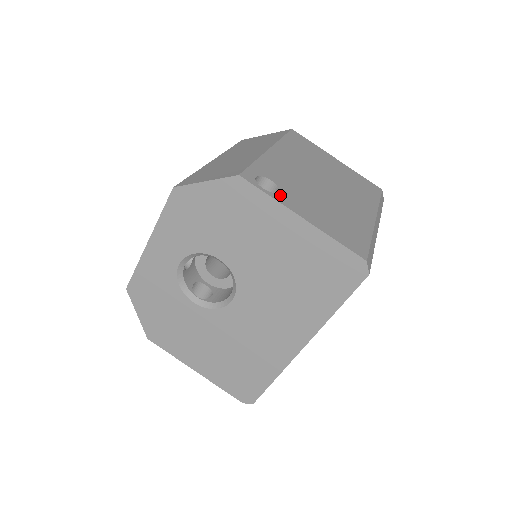
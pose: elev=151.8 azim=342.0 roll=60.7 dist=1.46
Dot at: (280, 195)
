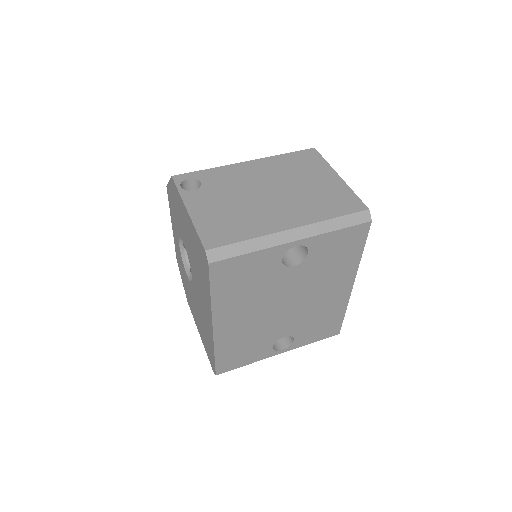
Dot at: (191, 193)
